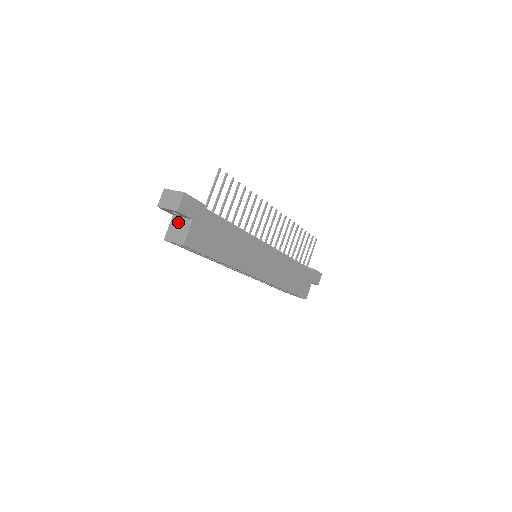
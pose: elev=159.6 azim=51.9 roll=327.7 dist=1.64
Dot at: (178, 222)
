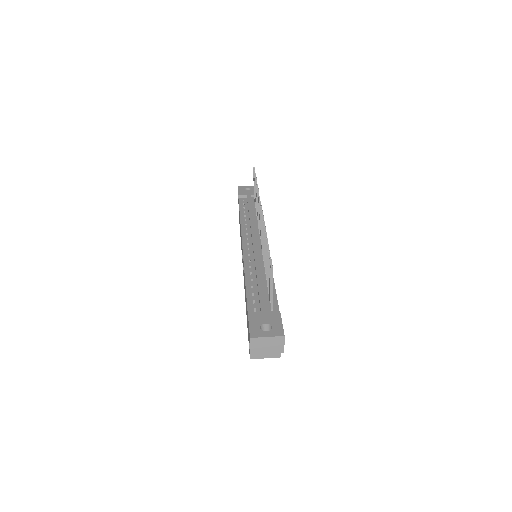
Dot at: occluded
